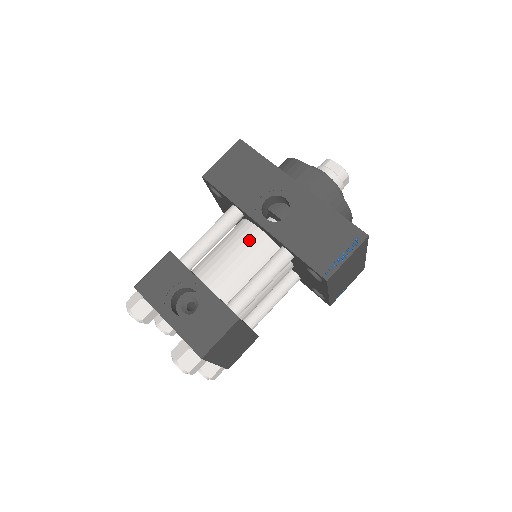
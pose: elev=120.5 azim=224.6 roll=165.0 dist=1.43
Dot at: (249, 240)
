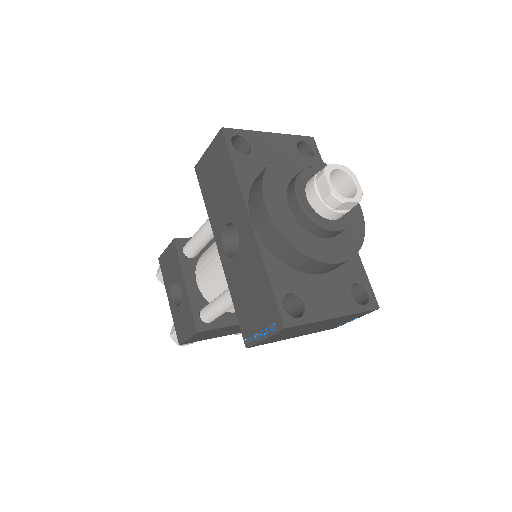
Dot at: occluded
